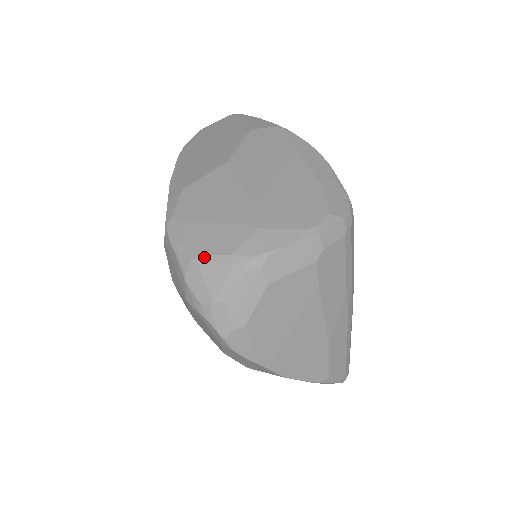
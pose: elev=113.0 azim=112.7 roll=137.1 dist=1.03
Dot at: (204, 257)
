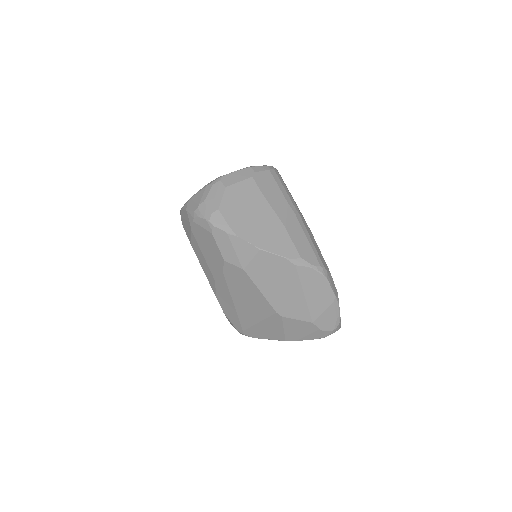
Dot at: (194, 195)
